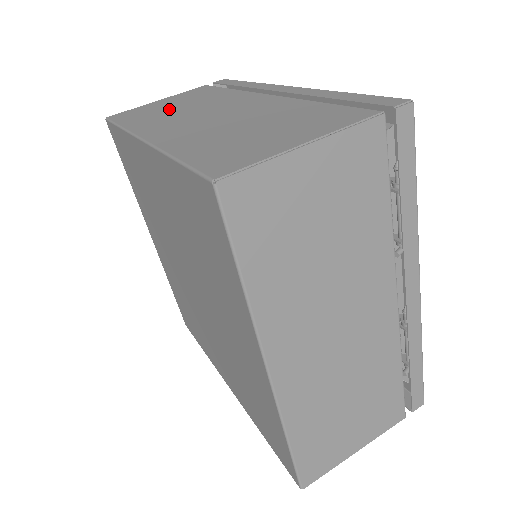
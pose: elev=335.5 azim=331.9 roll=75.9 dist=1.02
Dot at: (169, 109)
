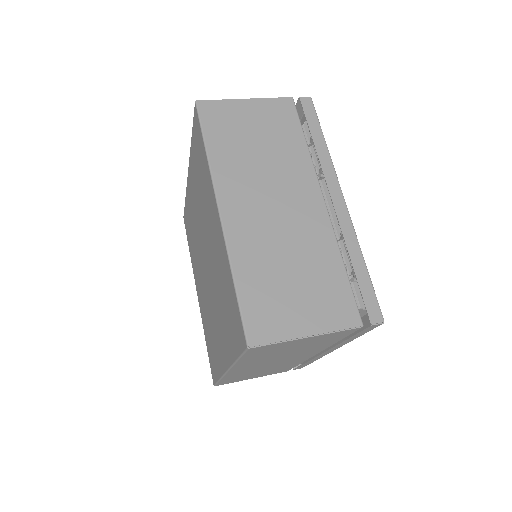
Dot at: occluded
